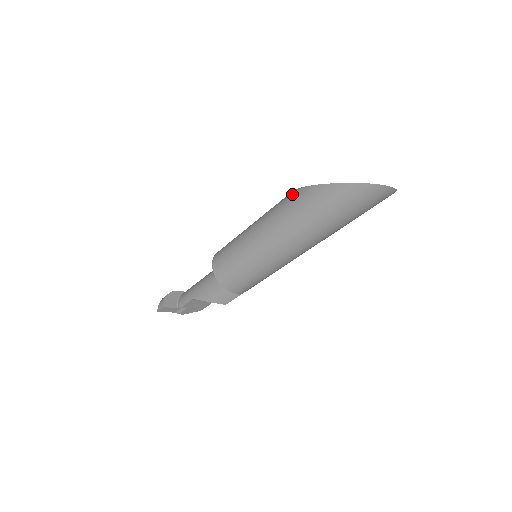
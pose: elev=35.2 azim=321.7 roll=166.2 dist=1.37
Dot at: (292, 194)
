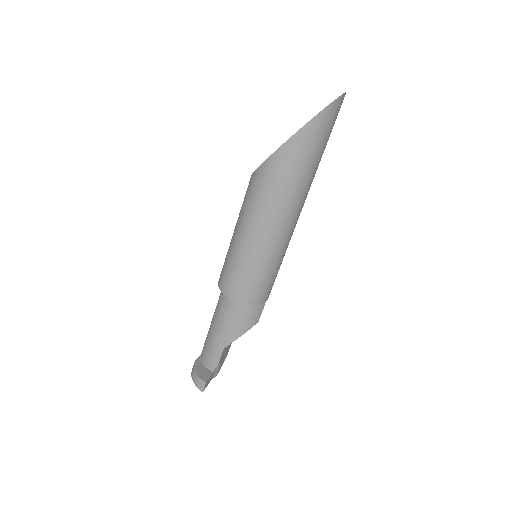
Dot at: (262, 171)
